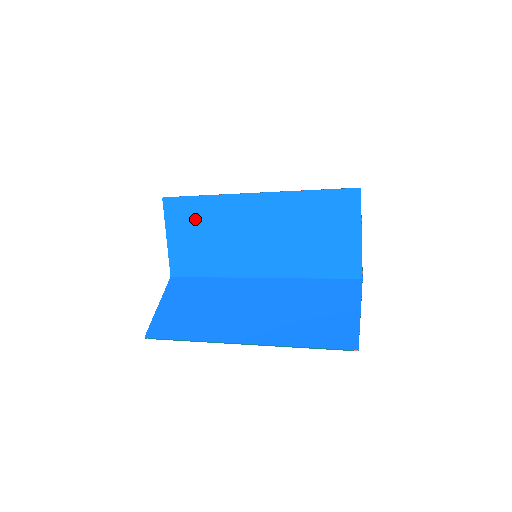
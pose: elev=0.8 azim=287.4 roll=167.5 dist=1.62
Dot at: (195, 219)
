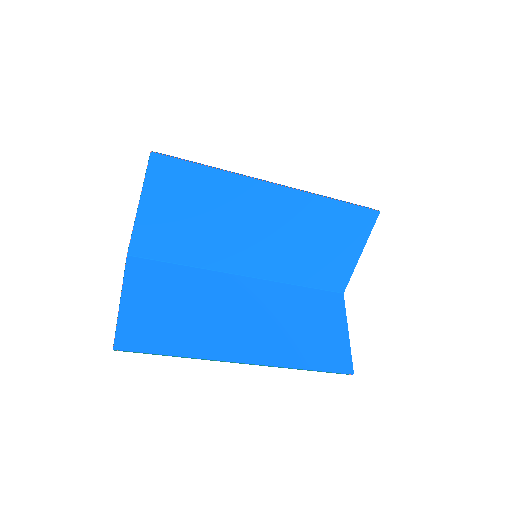
Dot at: (190, 193)
